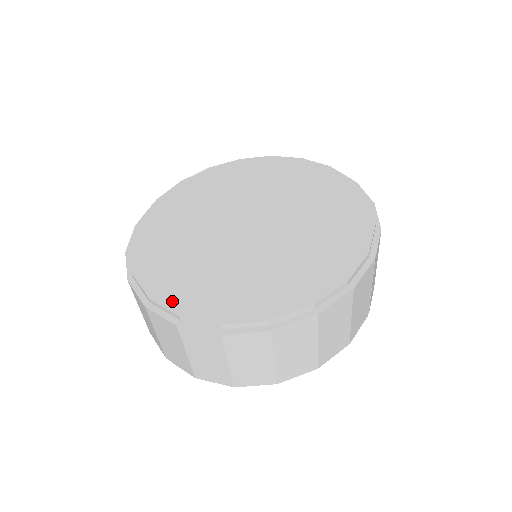
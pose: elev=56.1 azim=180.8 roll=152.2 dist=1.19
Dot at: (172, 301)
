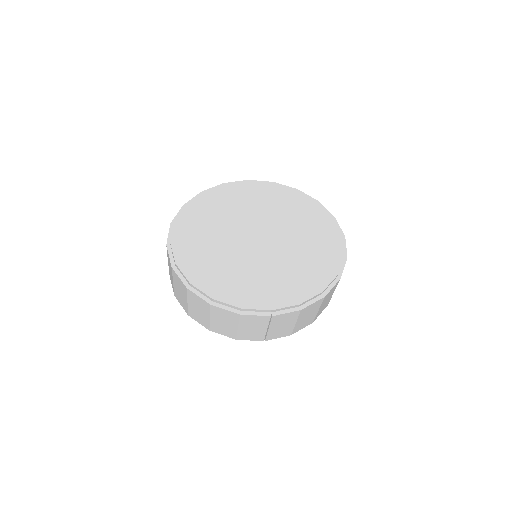
Dot at: (178, 234)
